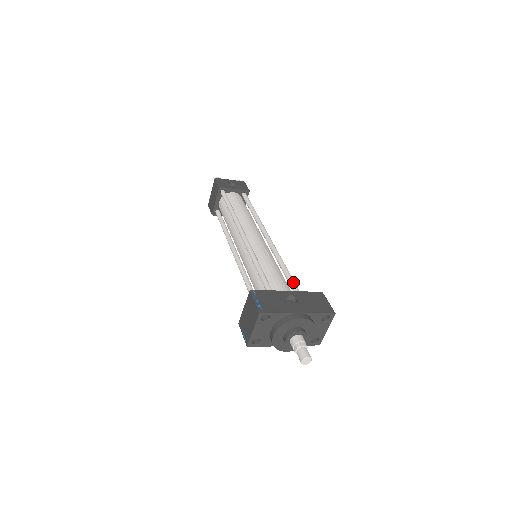
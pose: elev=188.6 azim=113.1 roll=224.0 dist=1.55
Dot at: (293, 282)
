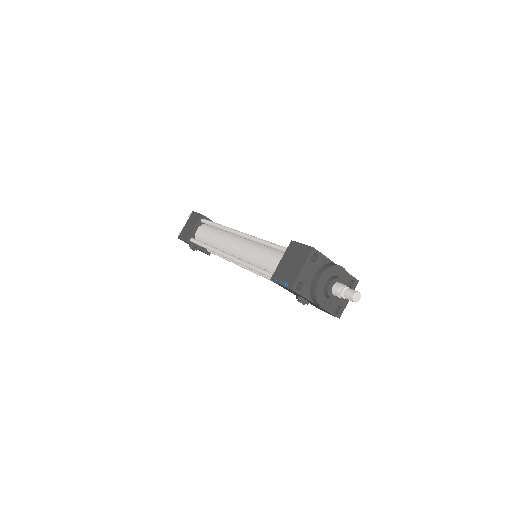
Dot at: occluded
